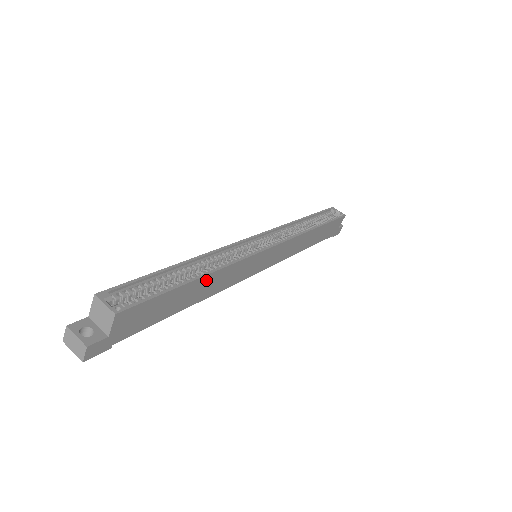
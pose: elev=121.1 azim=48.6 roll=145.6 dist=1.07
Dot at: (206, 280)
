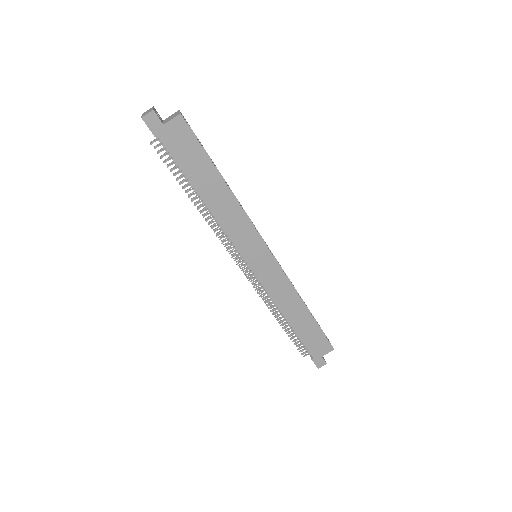
Dot at: (224, 192)
